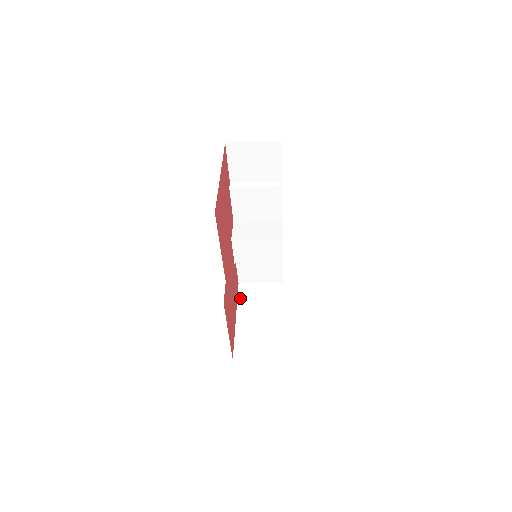
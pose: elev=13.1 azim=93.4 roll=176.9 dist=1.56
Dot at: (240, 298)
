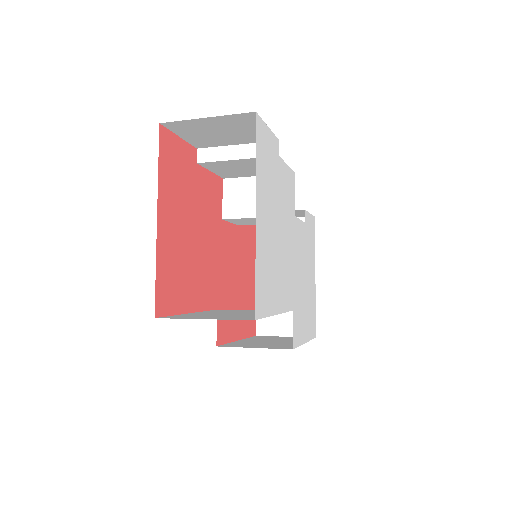
Dot at: occluded
